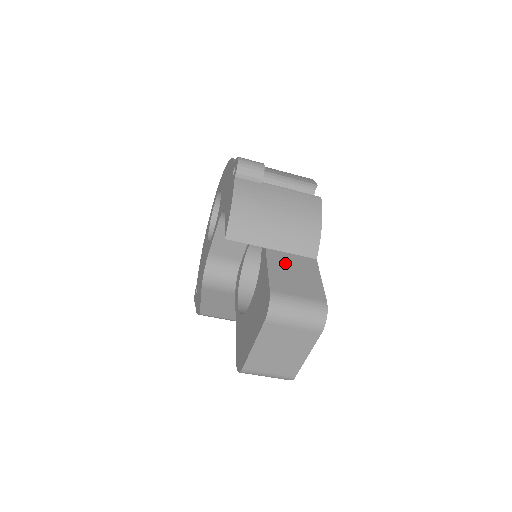
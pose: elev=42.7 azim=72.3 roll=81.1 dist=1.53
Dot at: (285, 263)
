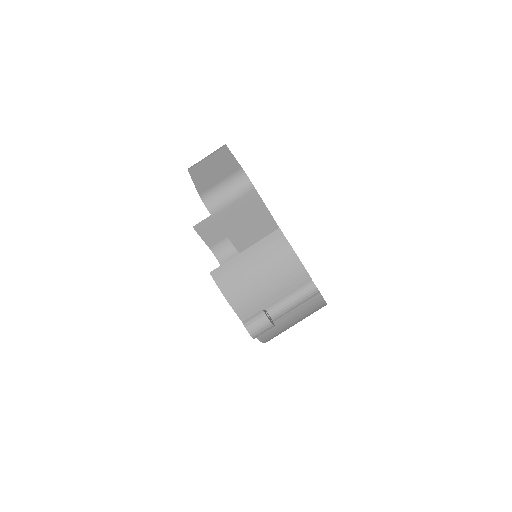
Dot at: occluded
